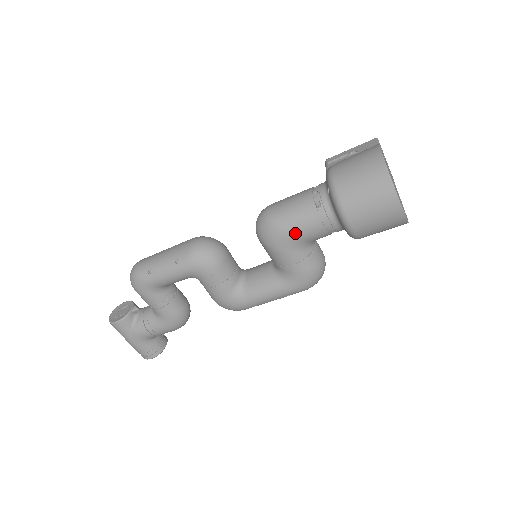
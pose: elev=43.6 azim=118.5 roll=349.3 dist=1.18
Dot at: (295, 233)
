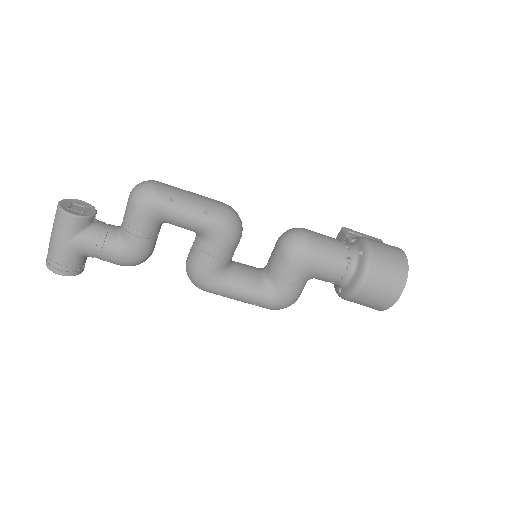
Dot at: (318, 264)
